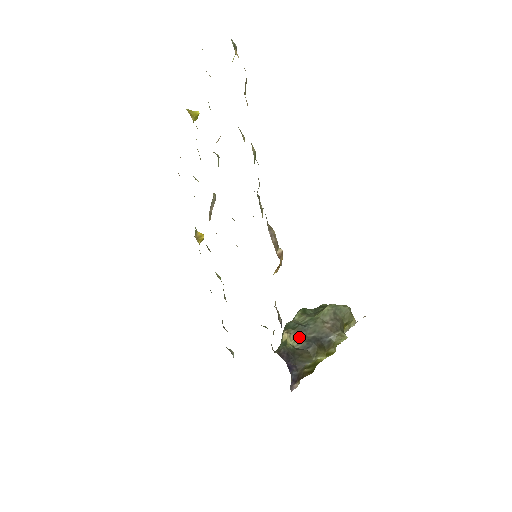
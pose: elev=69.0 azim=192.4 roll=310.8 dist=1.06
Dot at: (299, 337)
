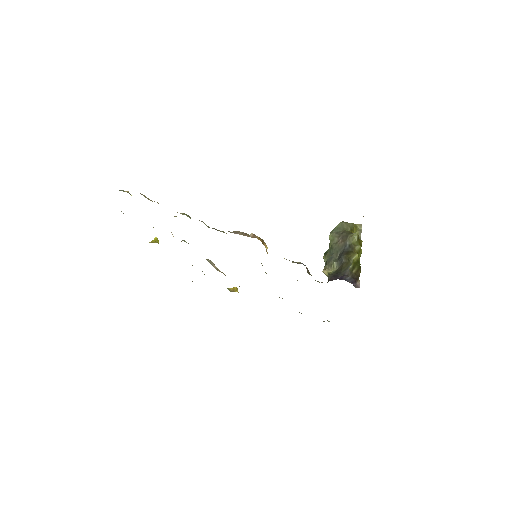
Dot at: (332, 264)
